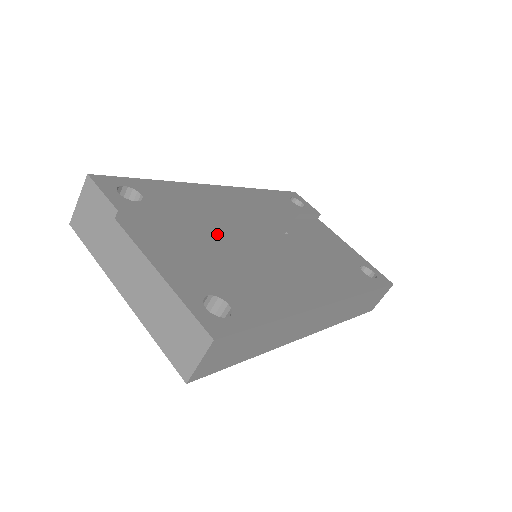
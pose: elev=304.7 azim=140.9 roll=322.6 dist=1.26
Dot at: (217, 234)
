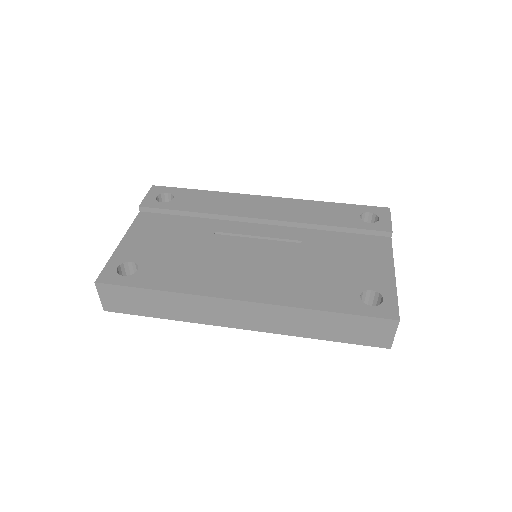
Dot at: (208, 230)
